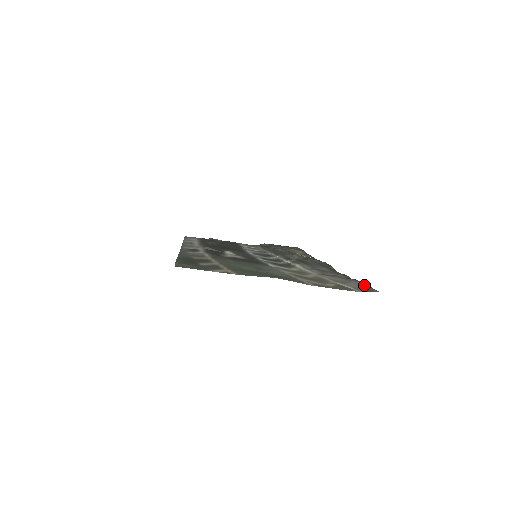
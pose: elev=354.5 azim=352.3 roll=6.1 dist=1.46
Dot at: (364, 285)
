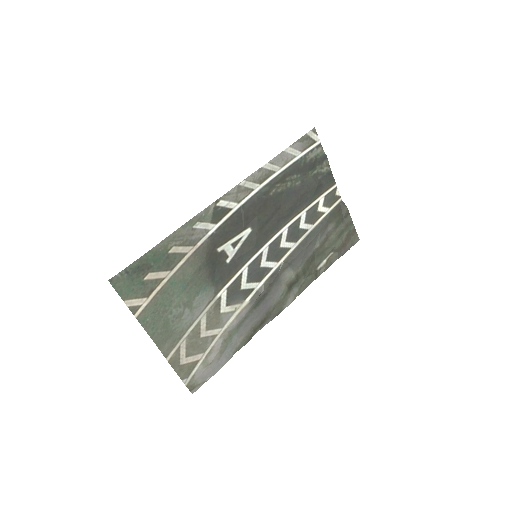
Dot at: (206, 377)
